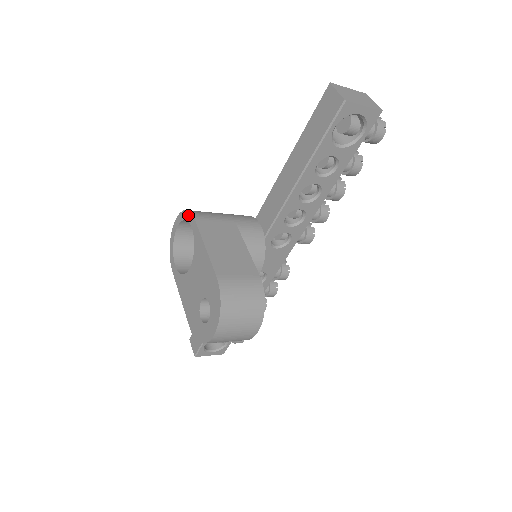
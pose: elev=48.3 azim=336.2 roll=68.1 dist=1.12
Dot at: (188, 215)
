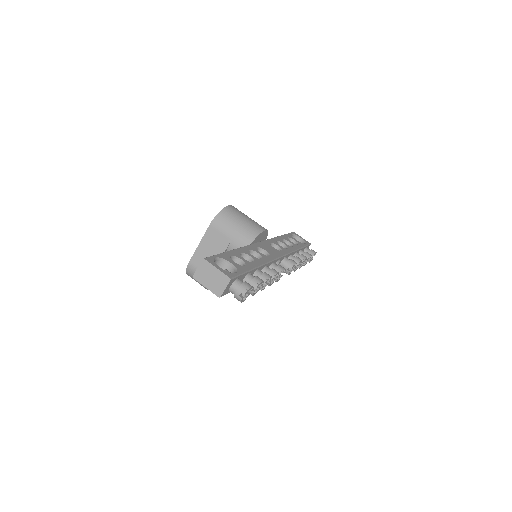
Dot at: (216, 217)
